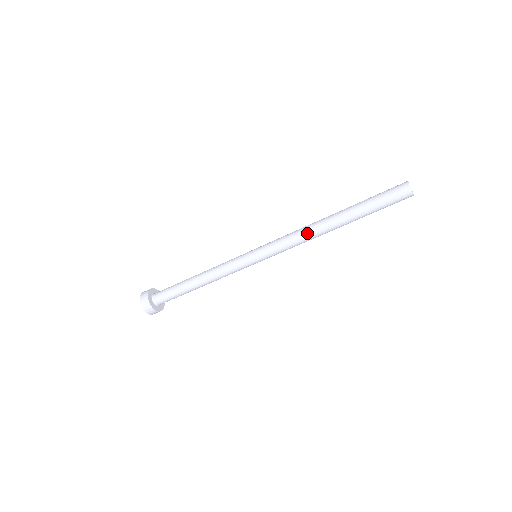
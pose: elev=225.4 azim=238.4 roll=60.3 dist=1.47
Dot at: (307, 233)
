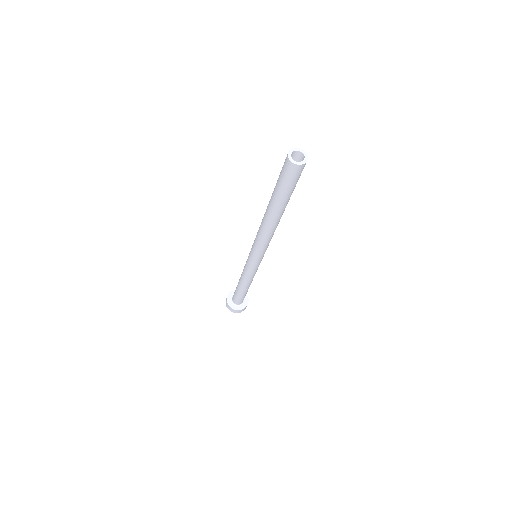
Dot at: (260, 228)
